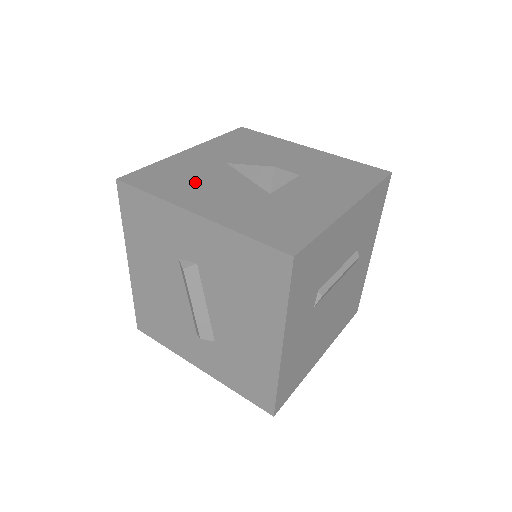
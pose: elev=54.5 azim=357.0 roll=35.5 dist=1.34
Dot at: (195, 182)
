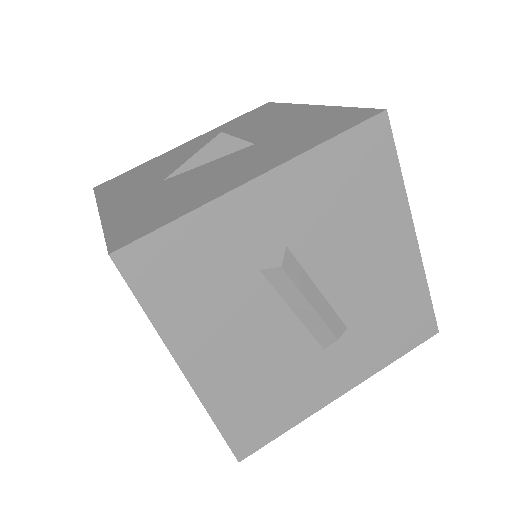
Dot at: (184, 191)
